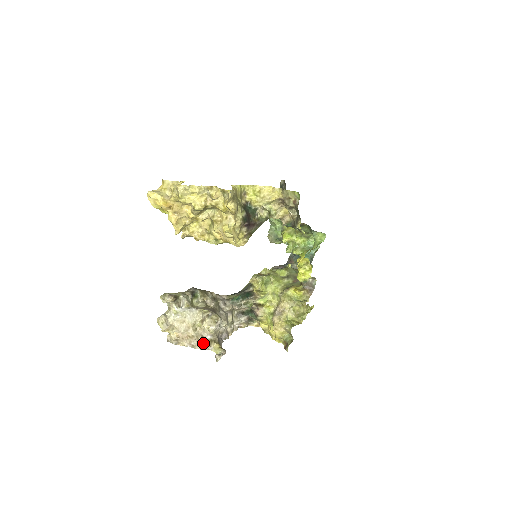
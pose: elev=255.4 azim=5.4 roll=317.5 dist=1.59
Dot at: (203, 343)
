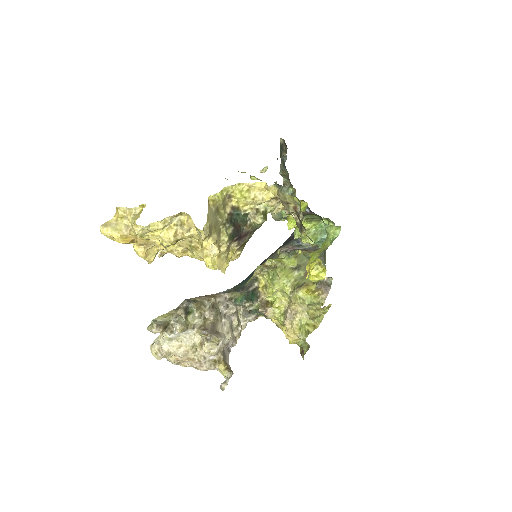
Dot at: (206, 364)
